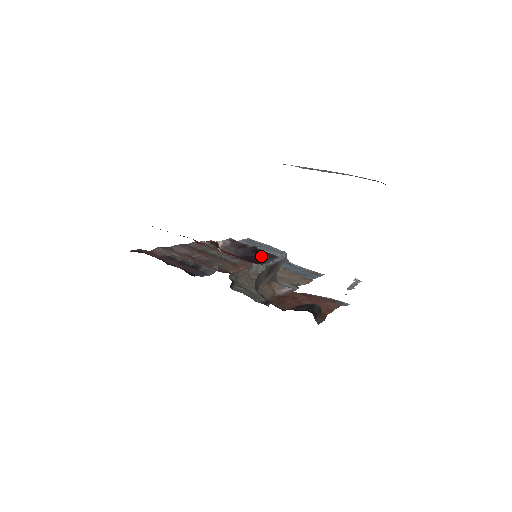
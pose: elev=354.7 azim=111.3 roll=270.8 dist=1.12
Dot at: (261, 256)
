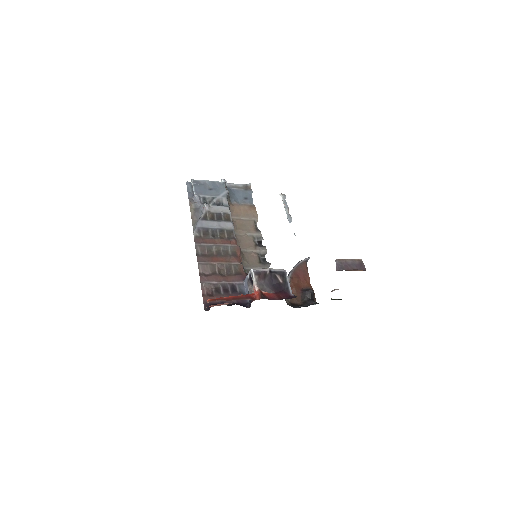
Dot at: (280, 281)
